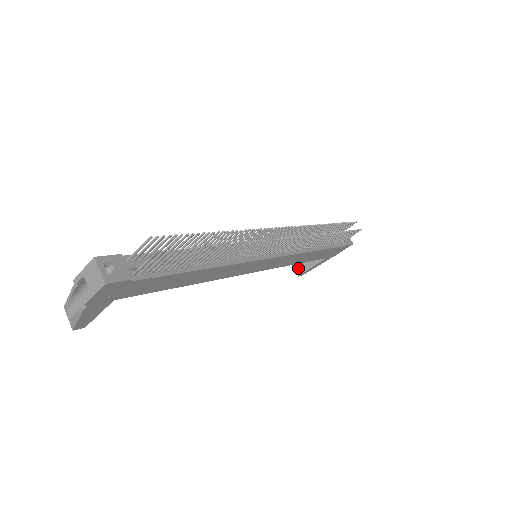
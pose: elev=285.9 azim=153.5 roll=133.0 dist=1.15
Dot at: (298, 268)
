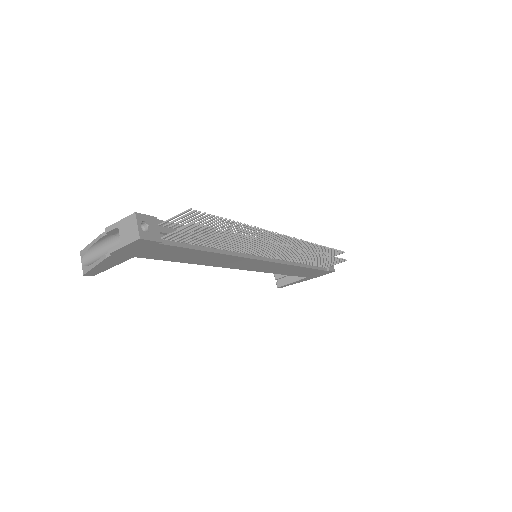
Dot at: (279, 280)
